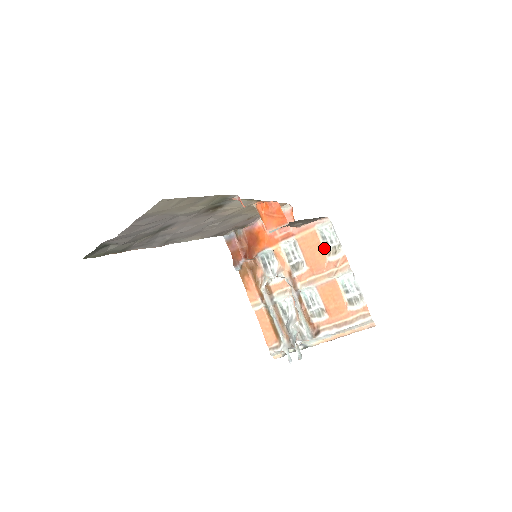
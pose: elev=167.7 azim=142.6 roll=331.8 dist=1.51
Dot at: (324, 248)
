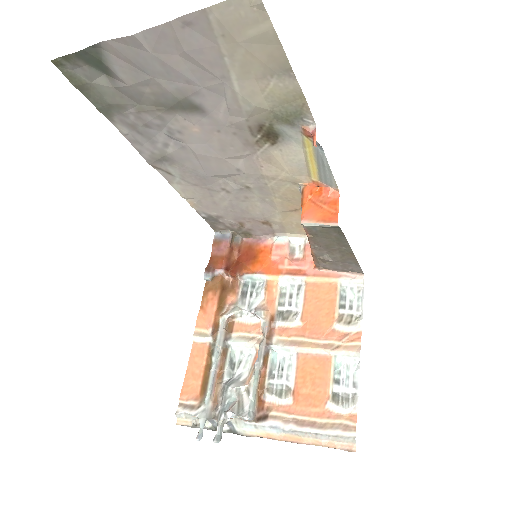
Dot at: (337, 310)
